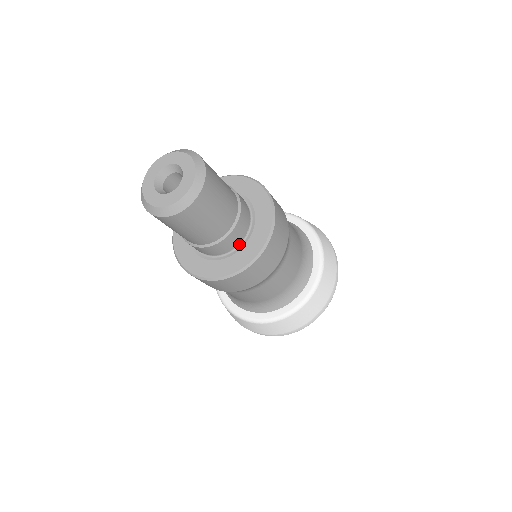
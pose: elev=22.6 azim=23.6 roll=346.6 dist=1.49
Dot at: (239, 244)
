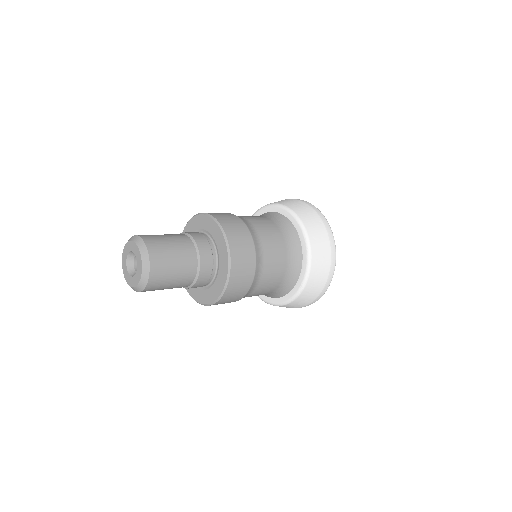
Dot at: (216, 259)
